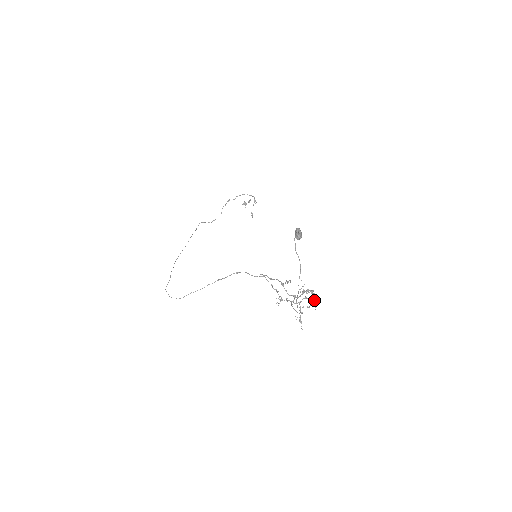
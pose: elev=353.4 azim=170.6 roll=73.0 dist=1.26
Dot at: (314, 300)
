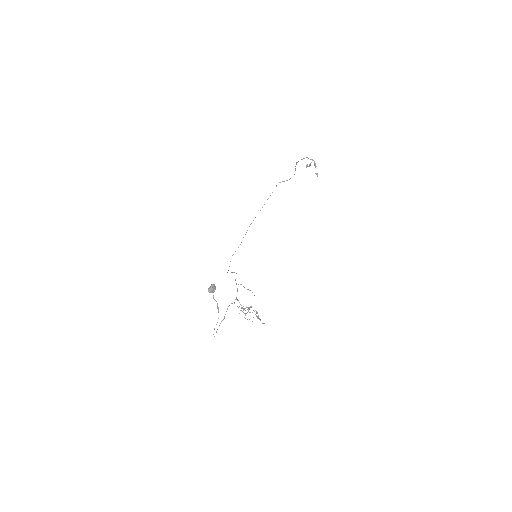
Dot at: occluded
